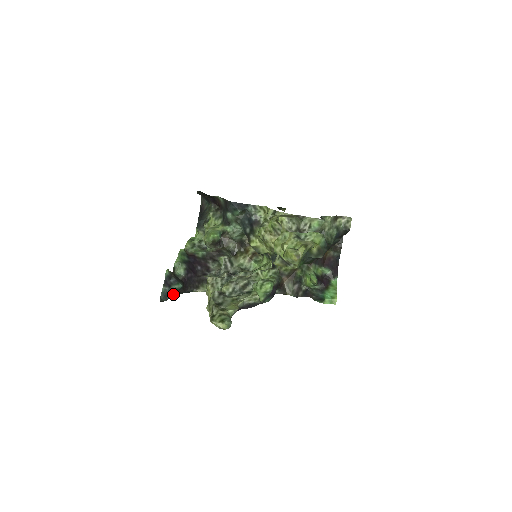
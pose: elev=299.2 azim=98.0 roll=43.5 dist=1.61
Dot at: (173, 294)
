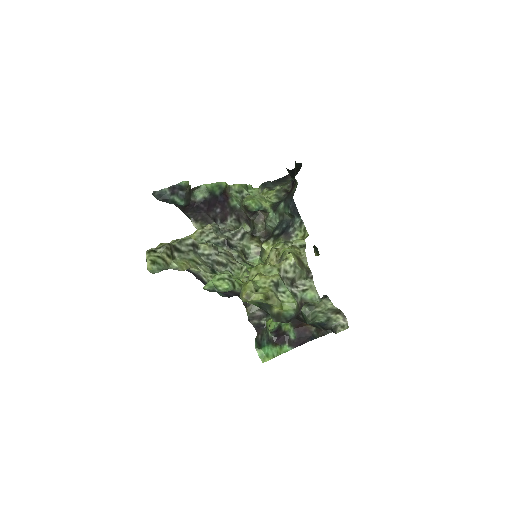
Dot at: (168, 202)
